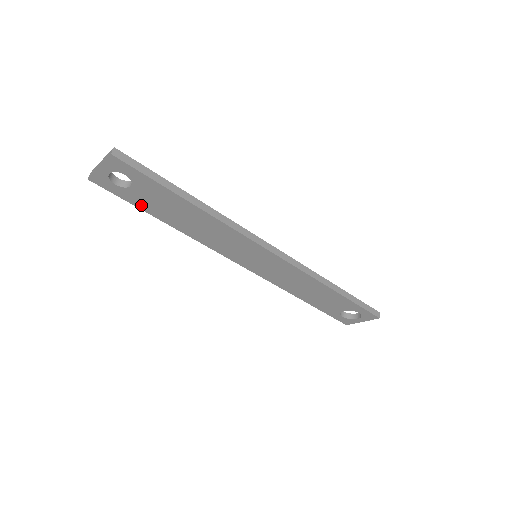
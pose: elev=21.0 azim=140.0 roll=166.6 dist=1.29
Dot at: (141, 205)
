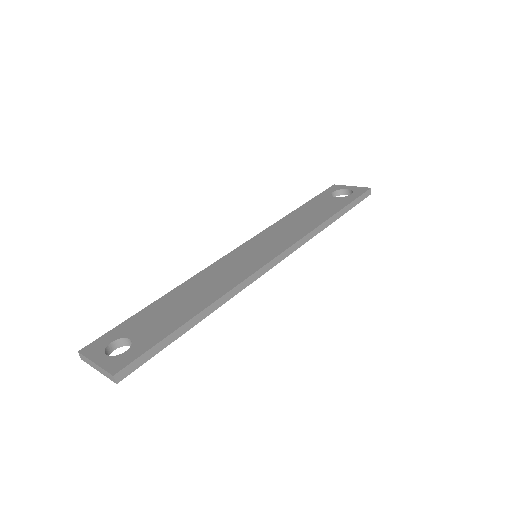
Dot at: occluded
